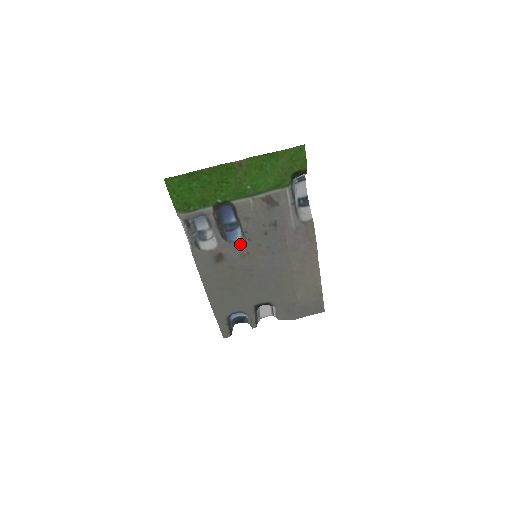
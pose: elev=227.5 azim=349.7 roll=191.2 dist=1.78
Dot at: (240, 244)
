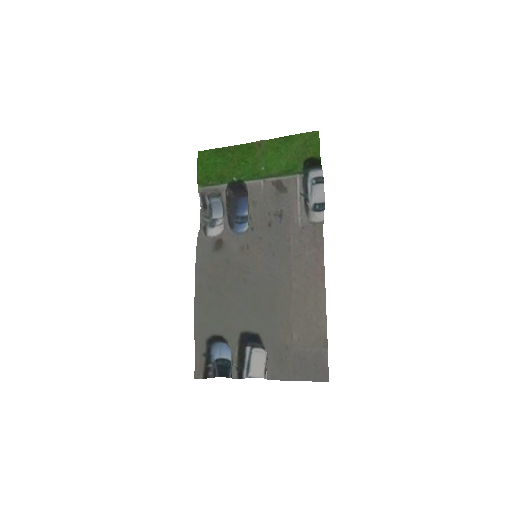
Dot at: (243, 235)
